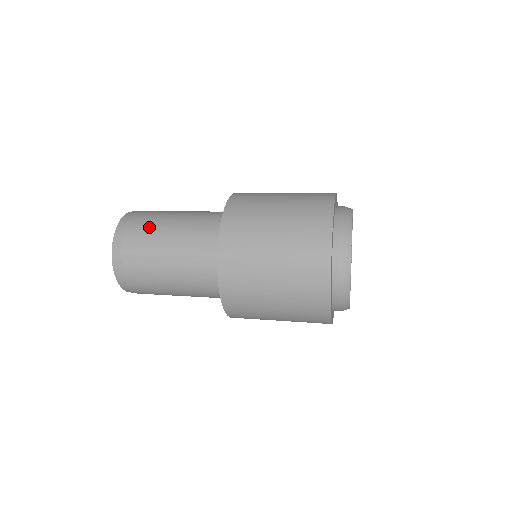
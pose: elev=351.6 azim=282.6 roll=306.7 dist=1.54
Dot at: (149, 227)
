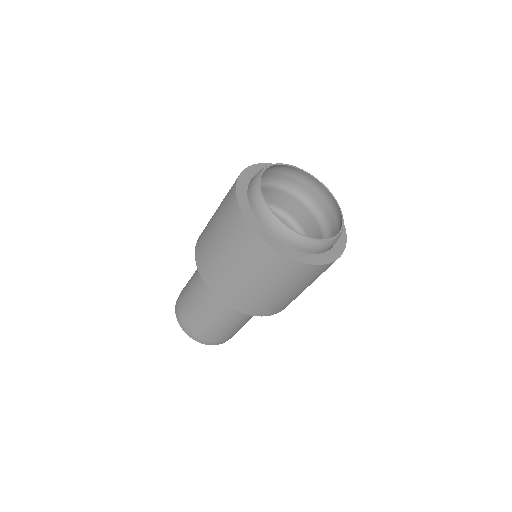
Dot at: (185, 292)
